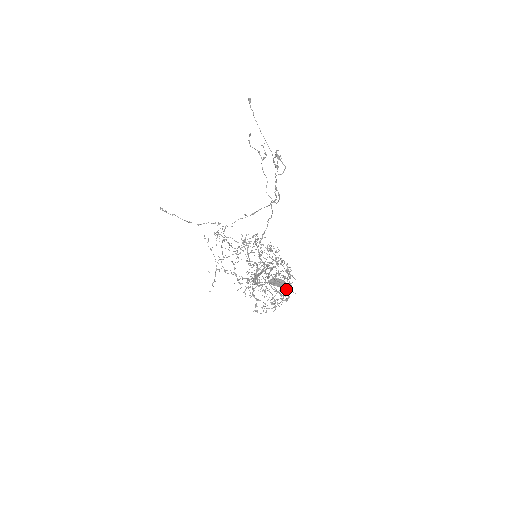
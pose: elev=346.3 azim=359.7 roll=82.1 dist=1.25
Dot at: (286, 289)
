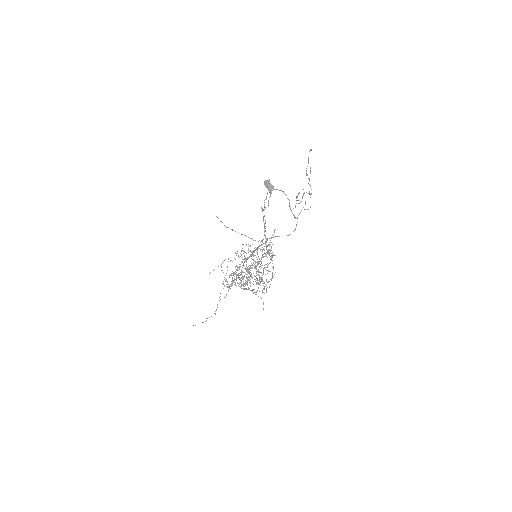
Dot at: (265, 256)
